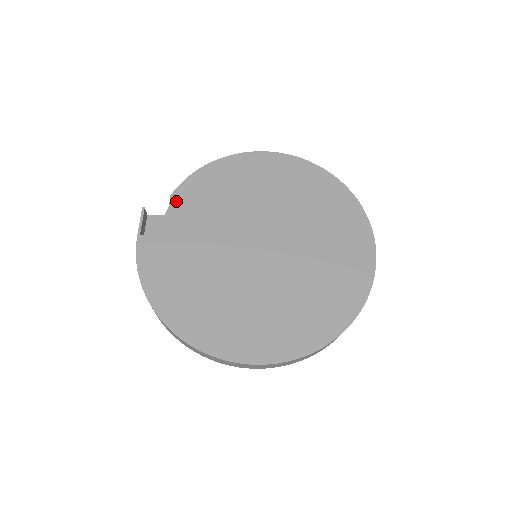
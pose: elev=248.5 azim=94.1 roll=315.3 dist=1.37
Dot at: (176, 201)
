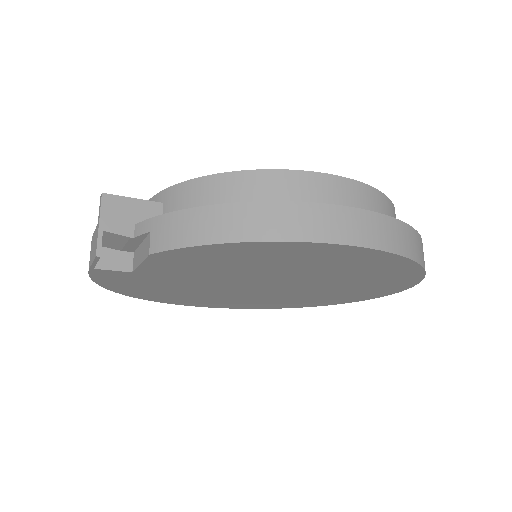
Dot at: (158, 259)
